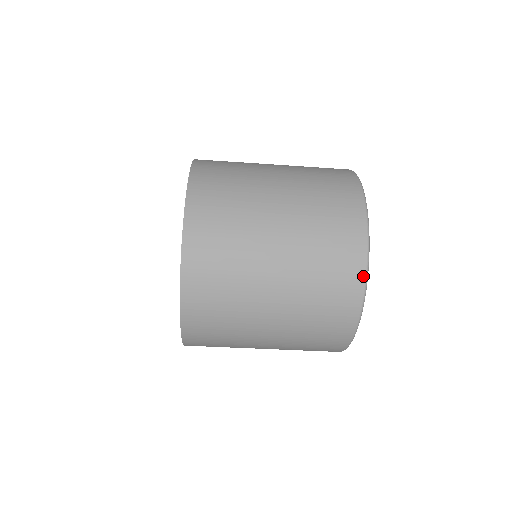
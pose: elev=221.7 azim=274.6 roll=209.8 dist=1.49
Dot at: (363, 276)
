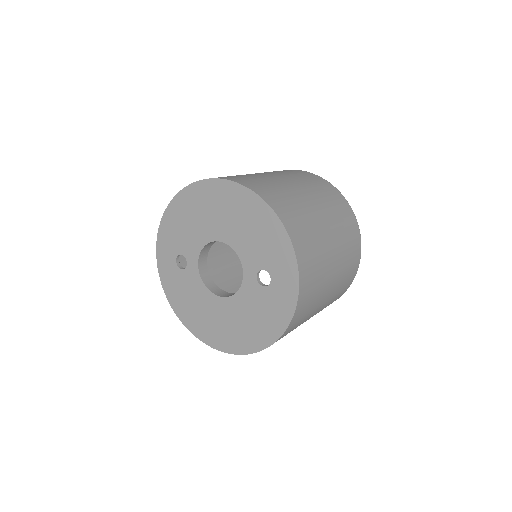
Dot at: occluded
